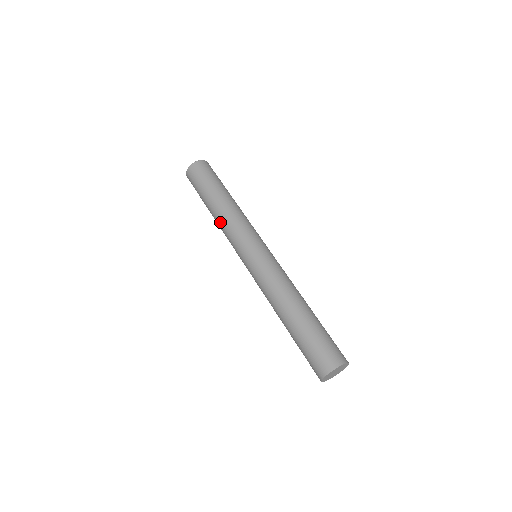
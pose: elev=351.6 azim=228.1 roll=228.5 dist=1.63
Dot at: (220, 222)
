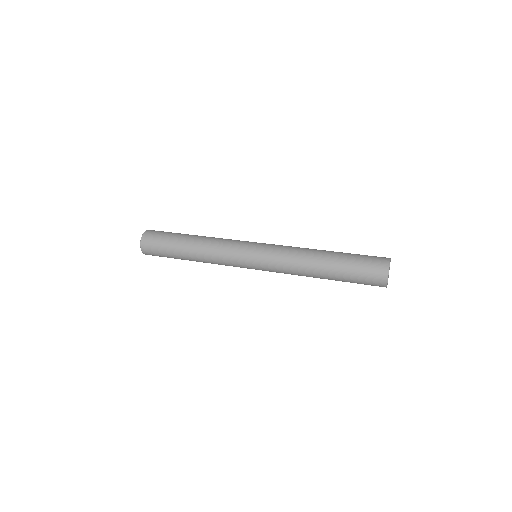
Dot at: (207, 258)
